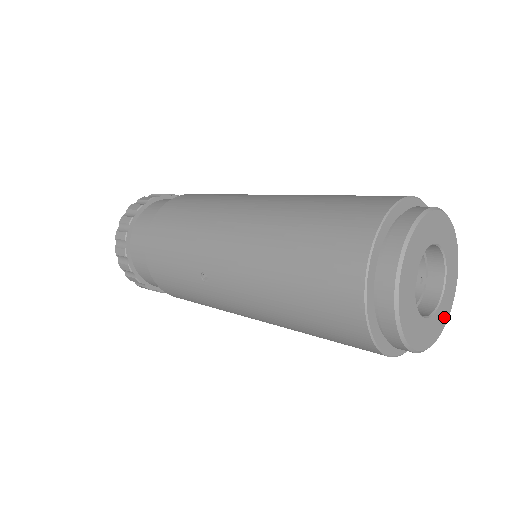
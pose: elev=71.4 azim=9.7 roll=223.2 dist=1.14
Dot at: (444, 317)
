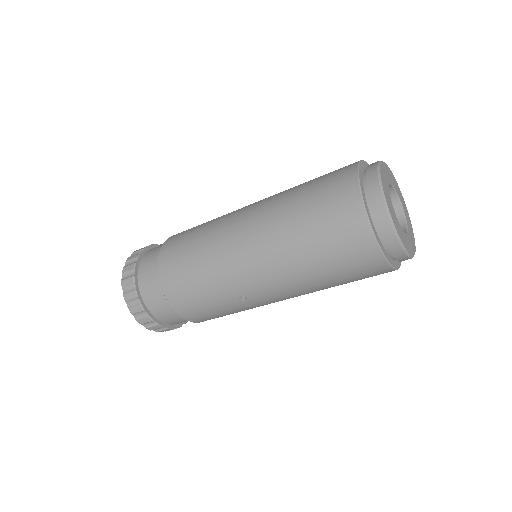
Dot at: (409, 220)
